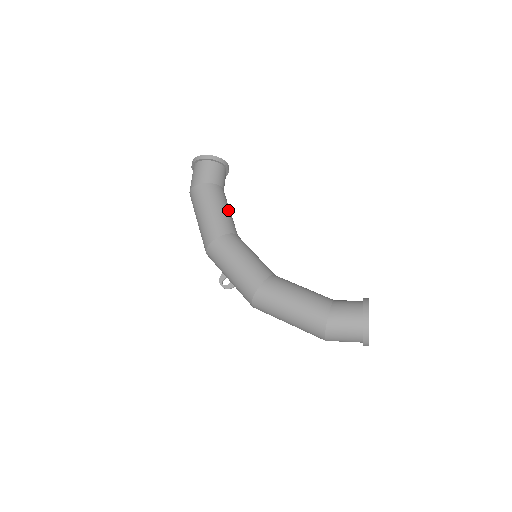
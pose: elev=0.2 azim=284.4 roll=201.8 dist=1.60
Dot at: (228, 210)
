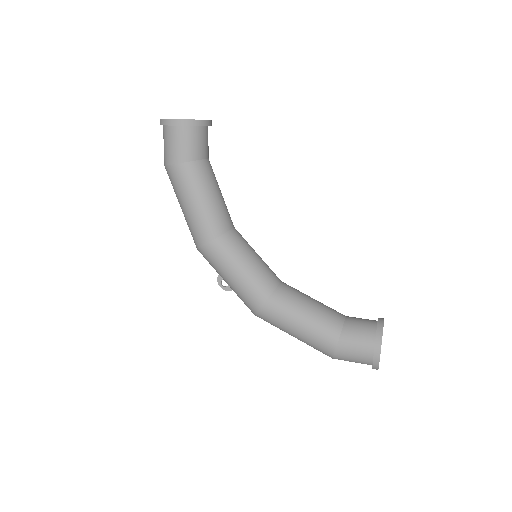
Dot at: (217, 196)
